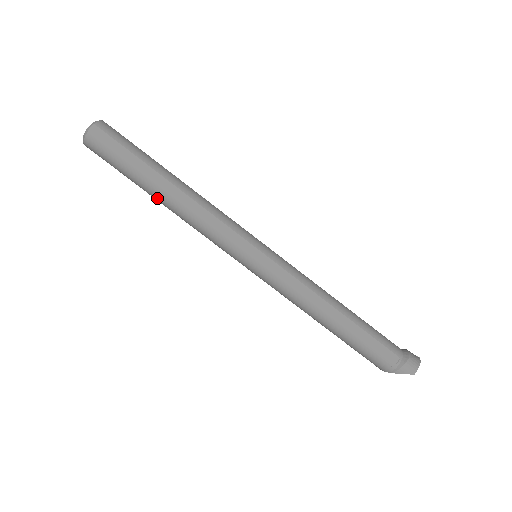
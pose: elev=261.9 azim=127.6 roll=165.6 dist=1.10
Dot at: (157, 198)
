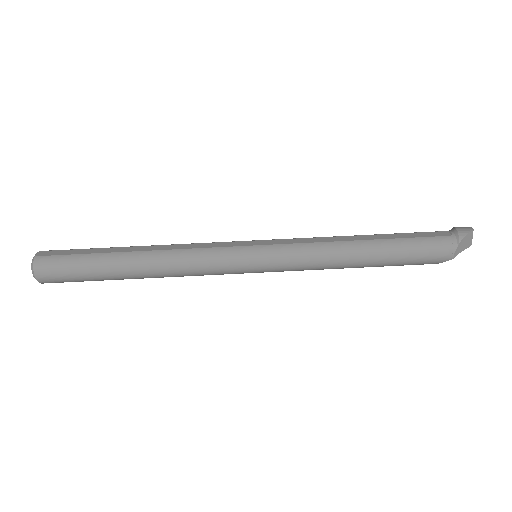
Dot at: (131, 265)
